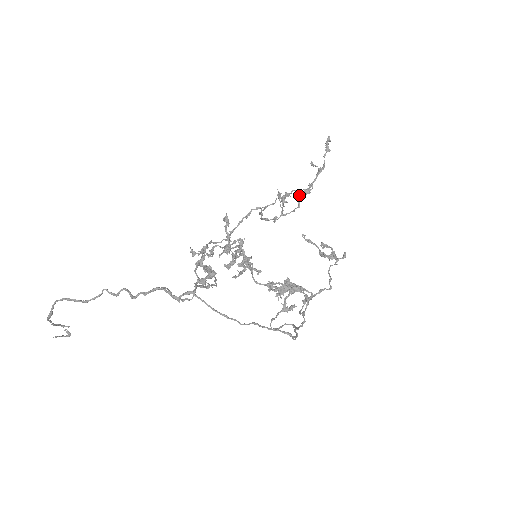
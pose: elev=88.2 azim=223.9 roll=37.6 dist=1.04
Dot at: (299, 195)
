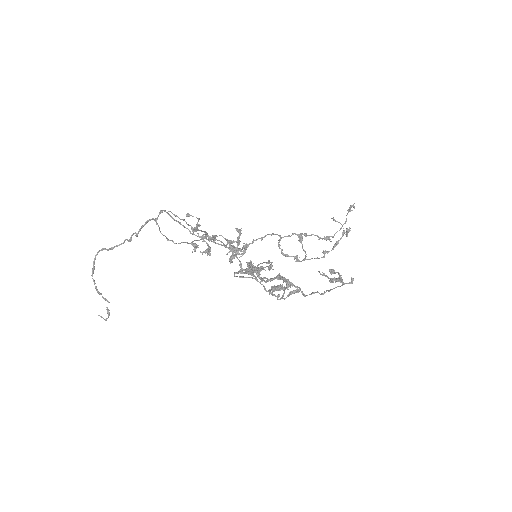
Dot at: (318, 239)
